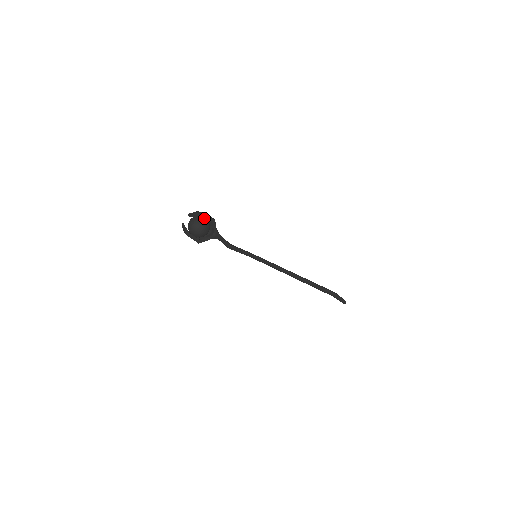
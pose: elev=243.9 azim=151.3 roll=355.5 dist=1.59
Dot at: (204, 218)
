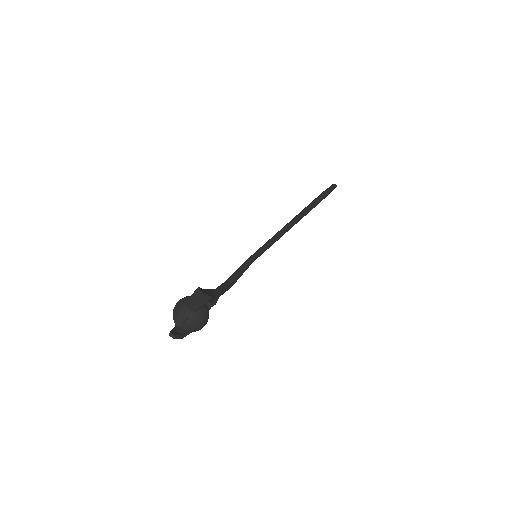
Dot at: (198, 309)
